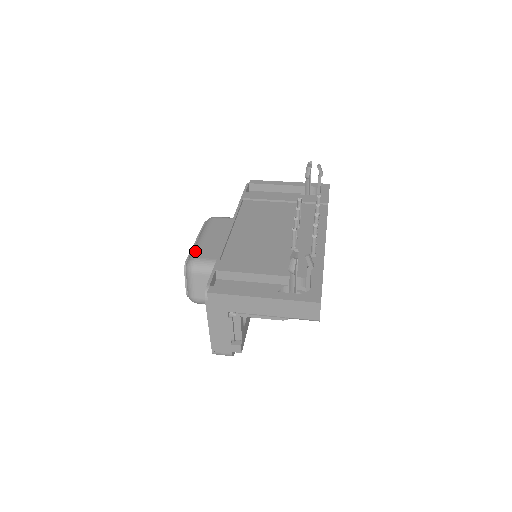
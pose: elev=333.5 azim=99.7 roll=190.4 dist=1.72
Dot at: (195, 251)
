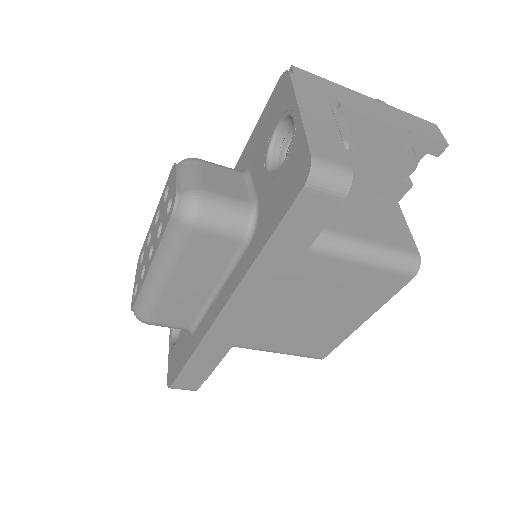
Dot at: occluded
